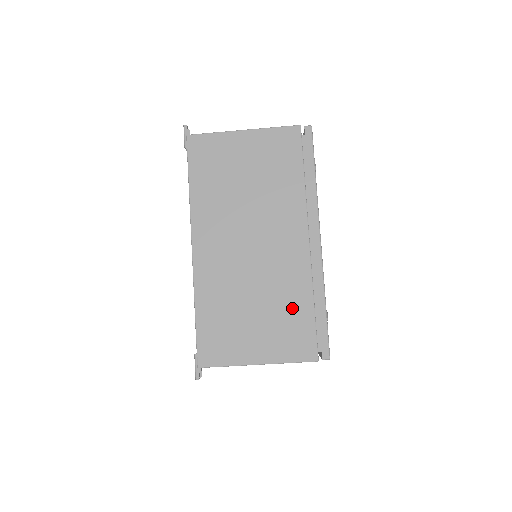
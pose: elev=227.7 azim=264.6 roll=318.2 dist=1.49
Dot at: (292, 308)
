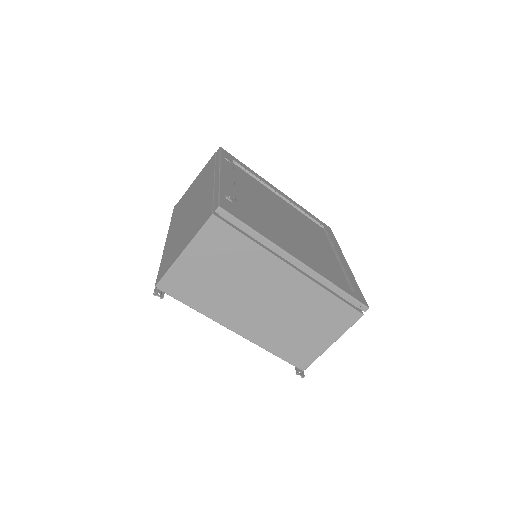
Dot at: (203, 209)
